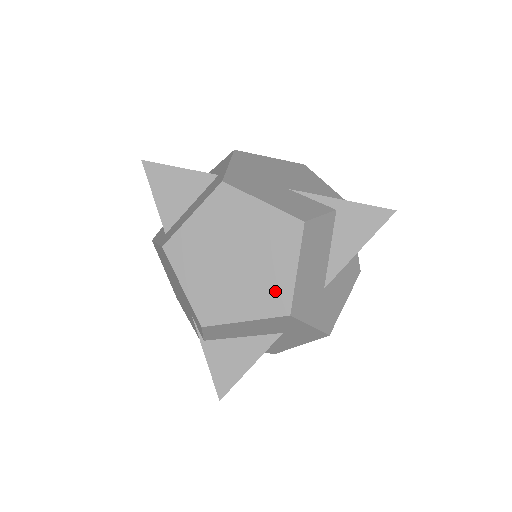
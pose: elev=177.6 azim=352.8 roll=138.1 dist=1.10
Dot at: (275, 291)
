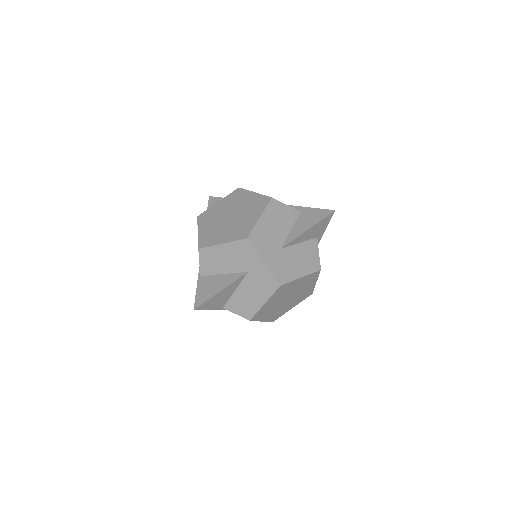
Dot at: (244, 228)
